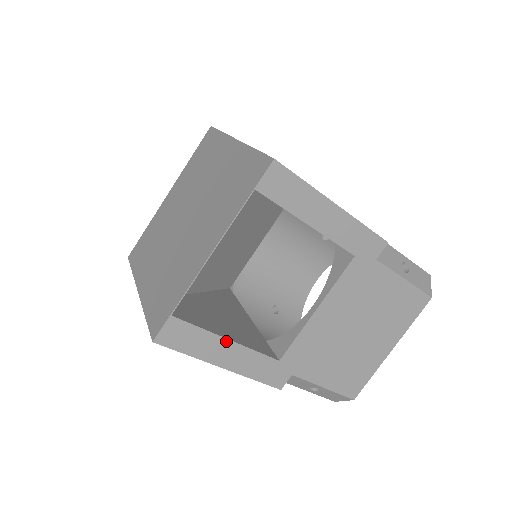
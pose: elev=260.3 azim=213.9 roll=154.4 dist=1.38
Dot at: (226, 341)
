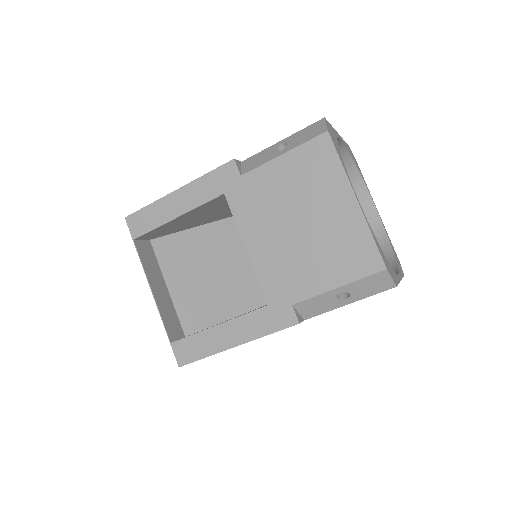
Dot at: (216, 328)
